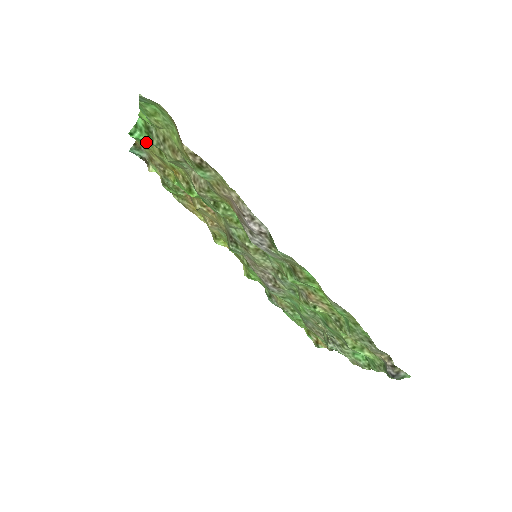
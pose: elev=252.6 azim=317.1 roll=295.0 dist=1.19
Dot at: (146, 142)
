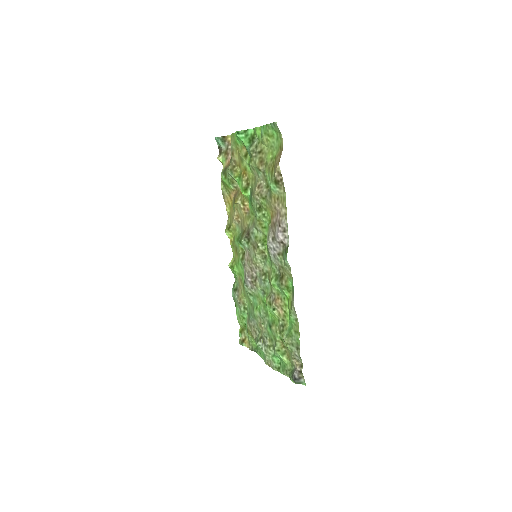
Dot at: (241, 143)
